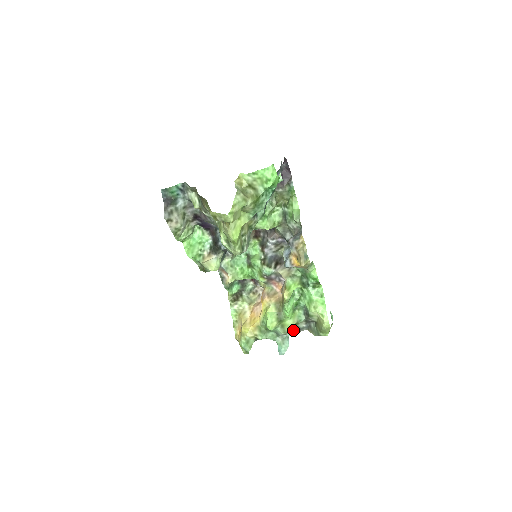
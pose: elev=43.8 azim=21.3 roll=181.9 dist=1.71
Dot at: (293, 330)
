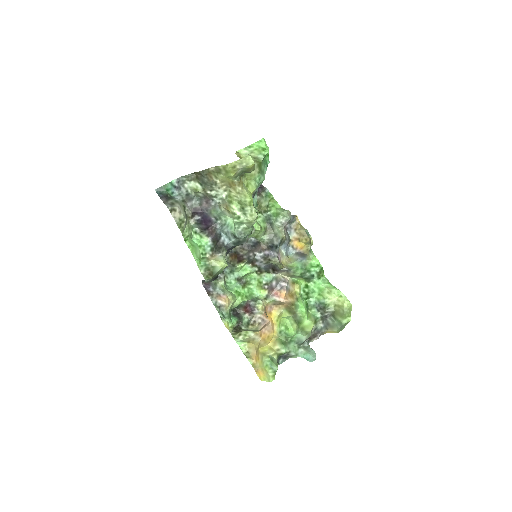
Dot at: (311, 340)
